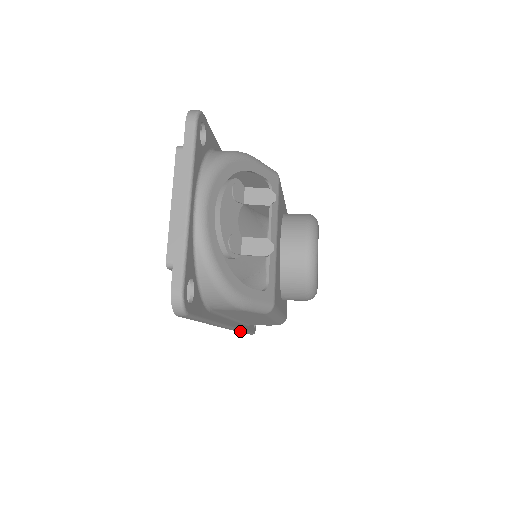
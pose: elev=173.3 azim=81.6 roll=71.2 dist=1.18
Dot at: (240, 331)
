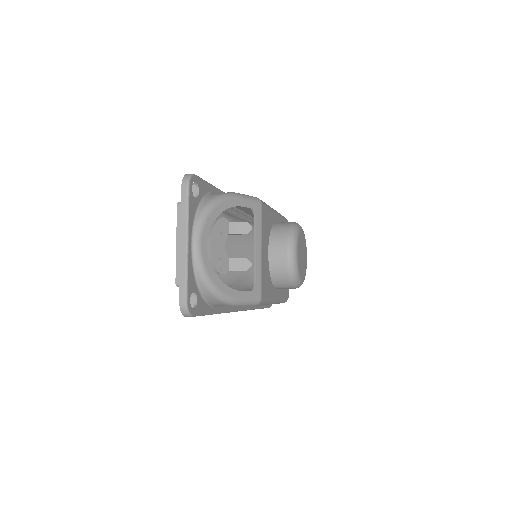
Dot at: (253, 309)
